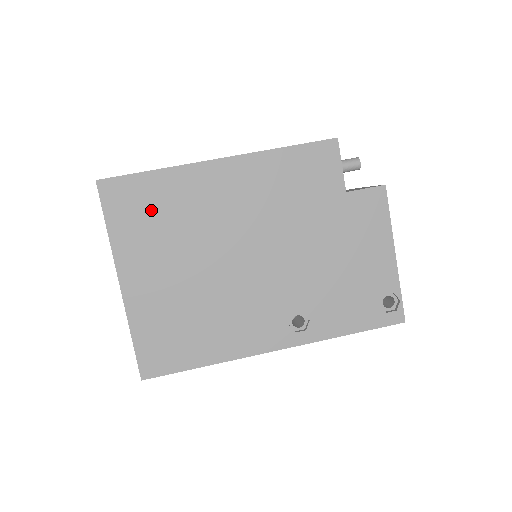
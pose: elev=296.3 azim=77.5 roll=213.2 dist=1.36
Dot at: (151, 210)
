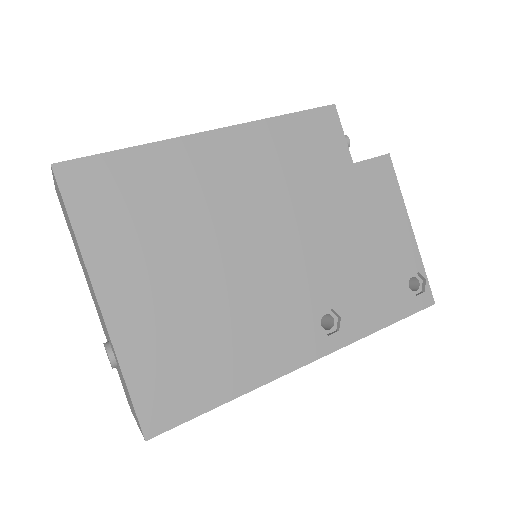
Dot at: (133, 199)
